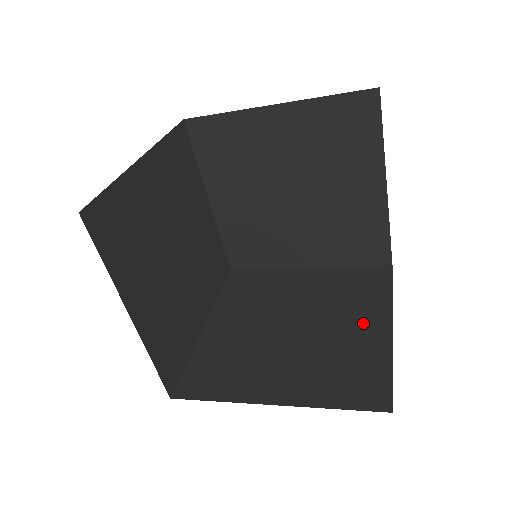
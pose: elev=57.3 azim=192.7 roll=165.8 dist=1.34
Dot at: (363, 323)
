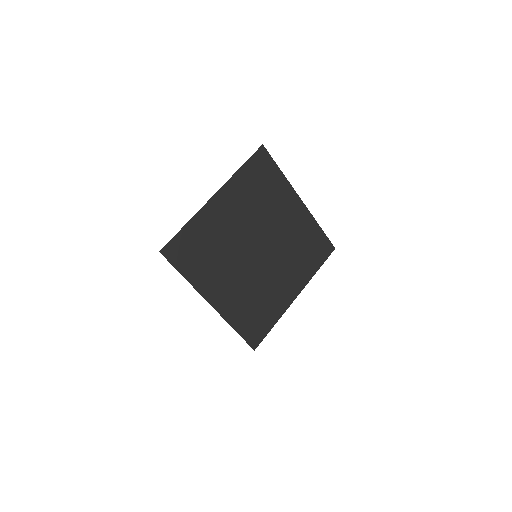
Dot at: occluded
